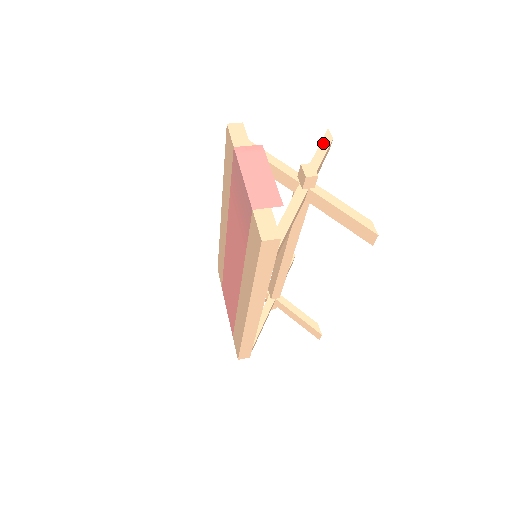
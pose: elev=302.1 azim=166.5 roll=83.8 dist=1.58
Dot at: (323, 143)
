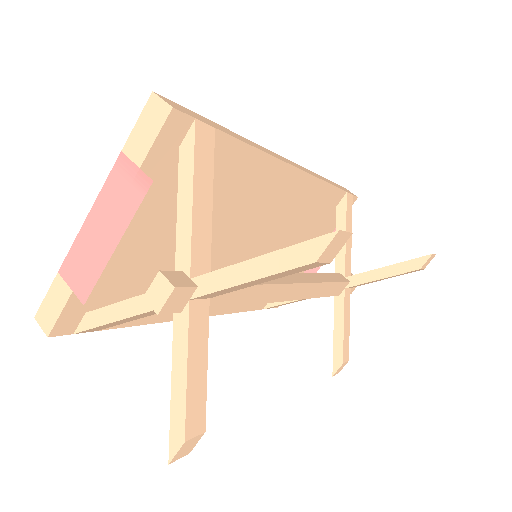
Dot at: (287, 253)
